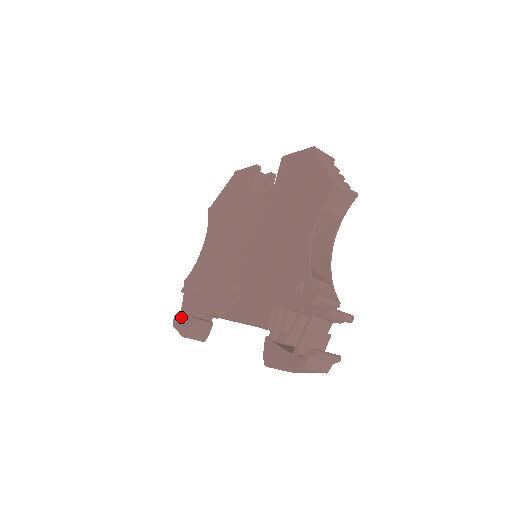
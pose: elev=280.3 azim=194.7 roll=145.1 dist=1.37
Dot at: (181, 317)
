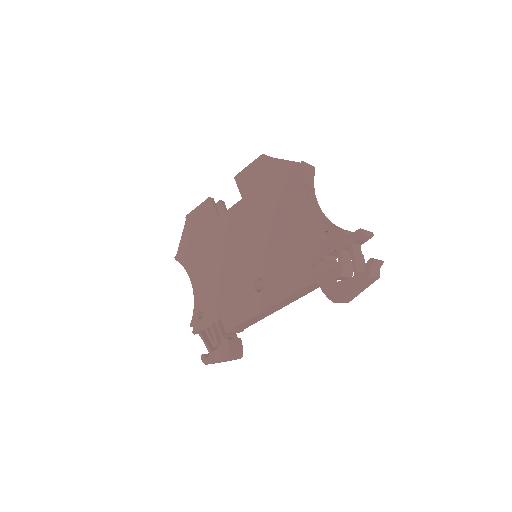
Dot at: (211, 350)
